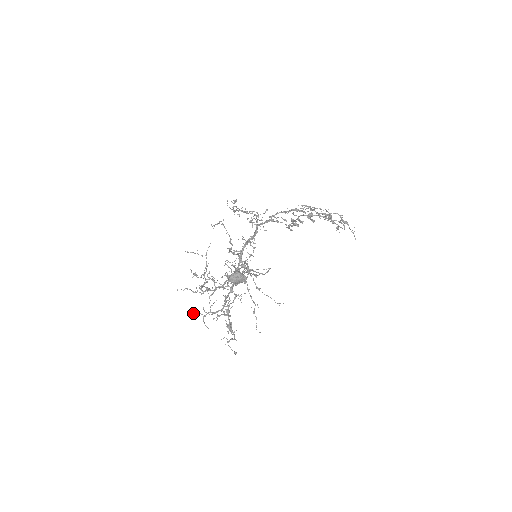
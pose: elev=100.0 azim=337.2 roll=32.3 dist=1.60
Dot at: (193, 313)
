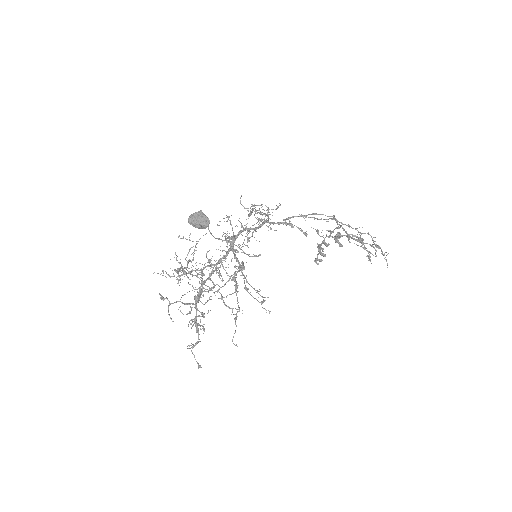
Dot at: (160, 298)
